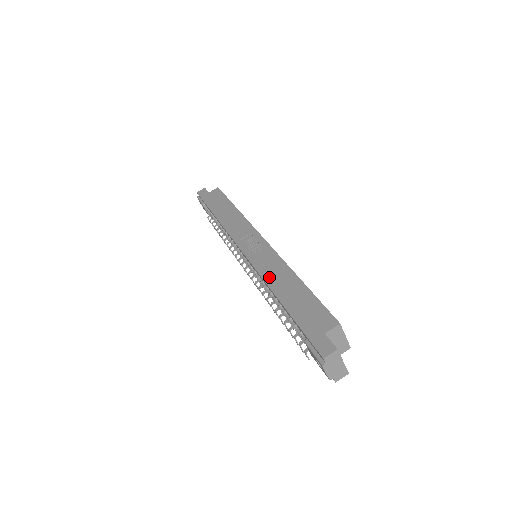
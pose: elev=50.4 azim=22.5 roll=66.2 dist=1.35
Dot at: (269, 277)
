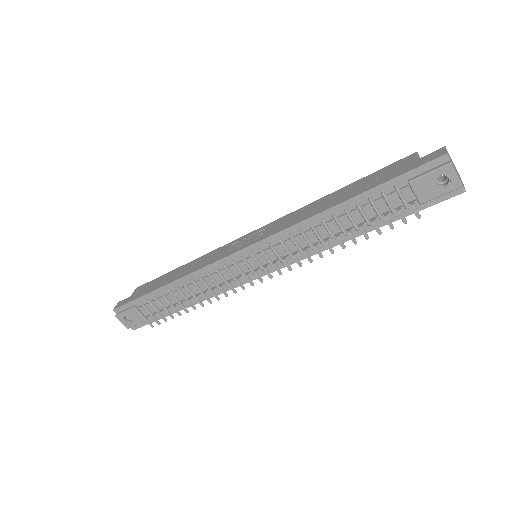
Dot at: (305, 216)
